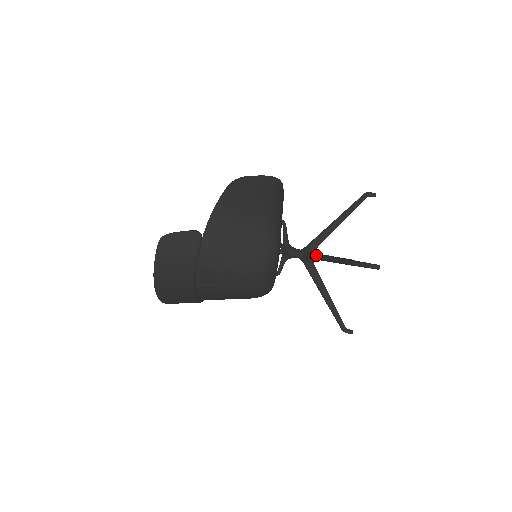
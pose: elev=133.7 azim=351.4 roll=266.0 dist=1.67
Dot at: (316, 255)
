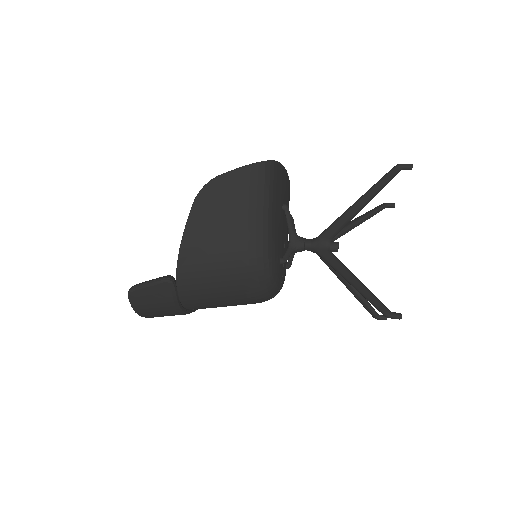
Dot at: (328, 261)
